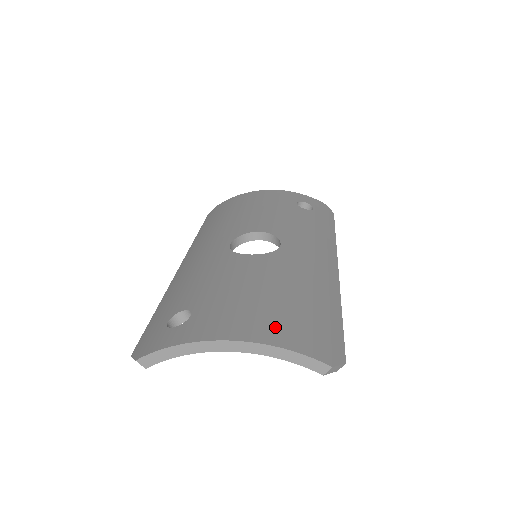
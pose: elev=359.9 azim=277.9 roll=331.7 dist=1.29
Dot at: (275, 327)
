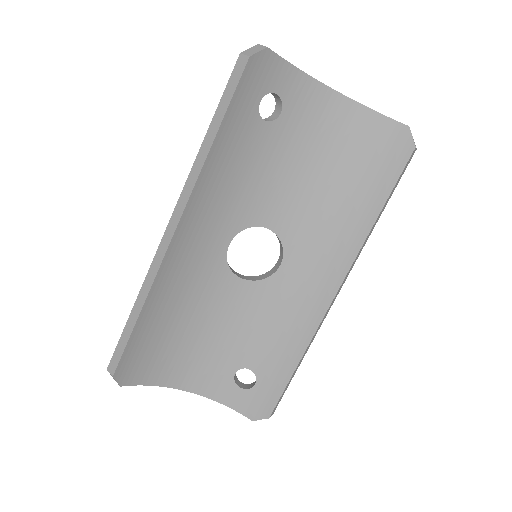
Dot at: occluded
